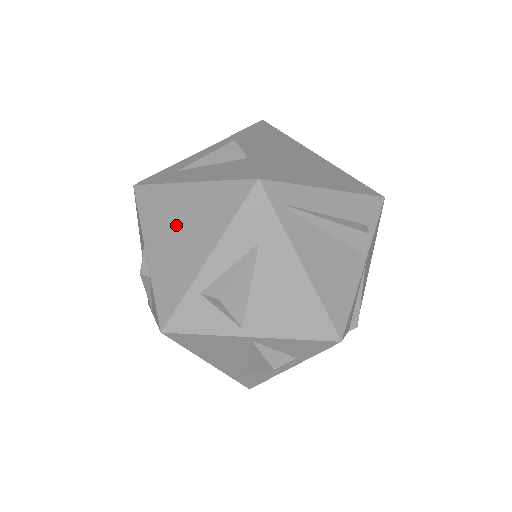
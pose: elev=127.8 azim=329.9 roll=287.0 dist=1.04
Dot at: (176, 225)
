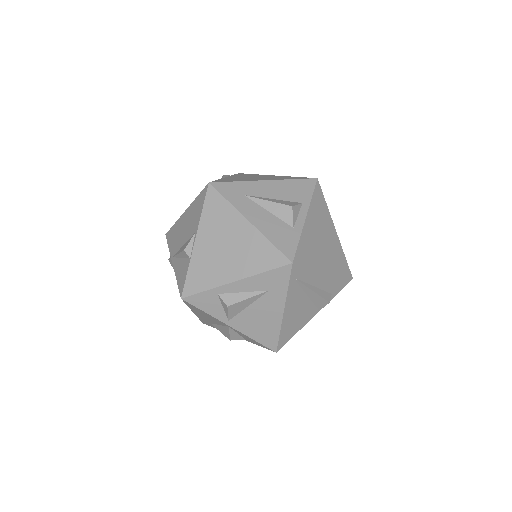
Dot at: (225, 242)
